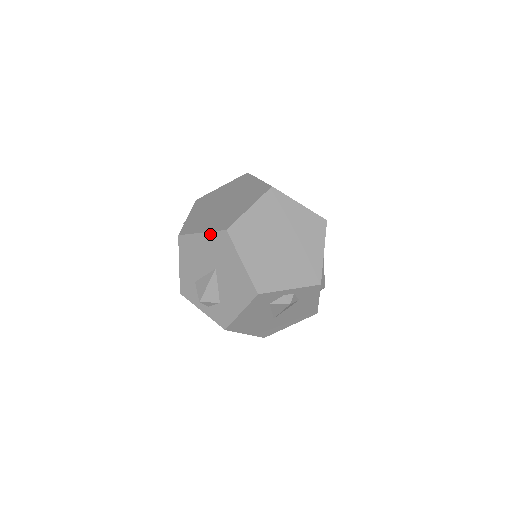
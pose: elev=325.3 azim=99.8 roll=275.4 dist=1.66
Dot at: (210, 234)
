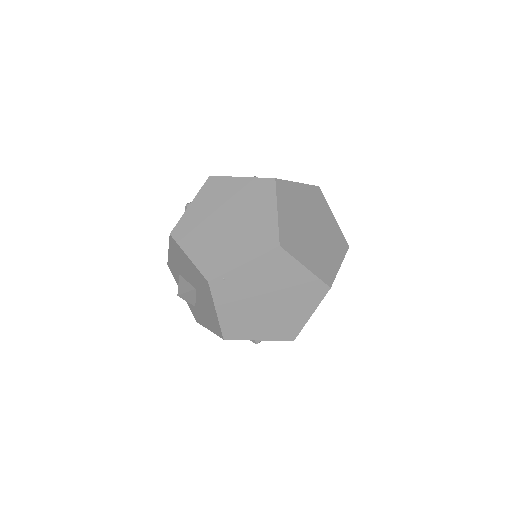
Dot at: (195, 267)
